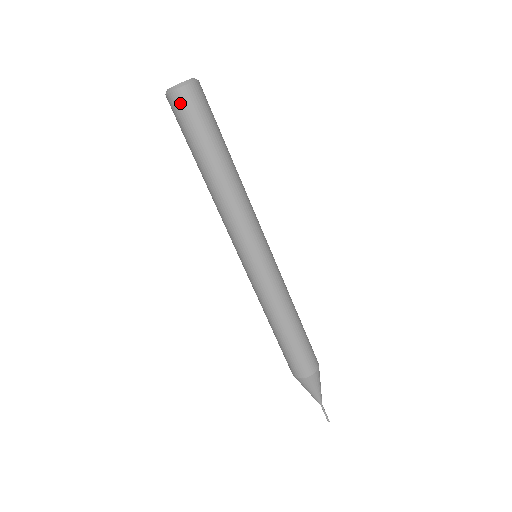
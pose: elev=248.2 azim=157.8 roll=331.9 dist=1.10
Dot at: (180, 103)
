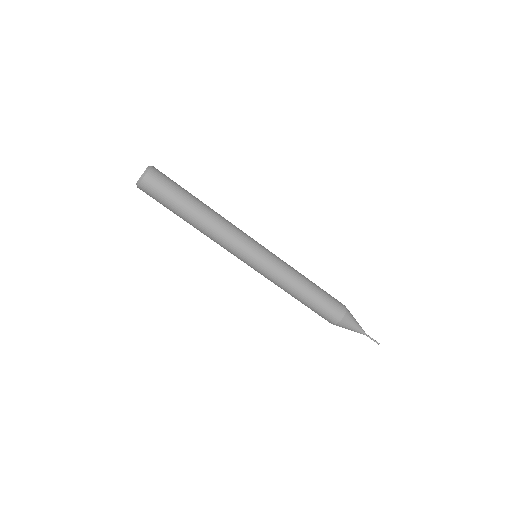
Dot at: (145, 192)
